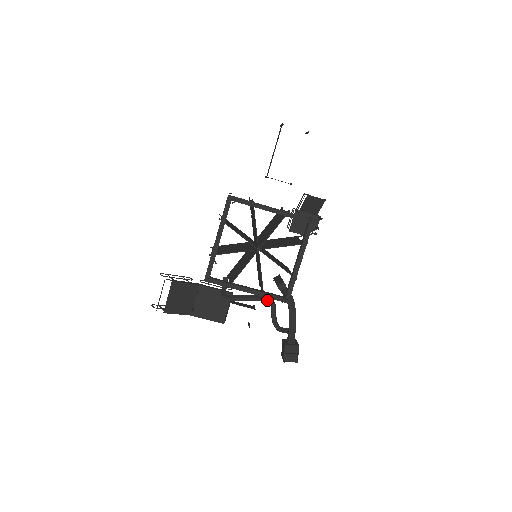
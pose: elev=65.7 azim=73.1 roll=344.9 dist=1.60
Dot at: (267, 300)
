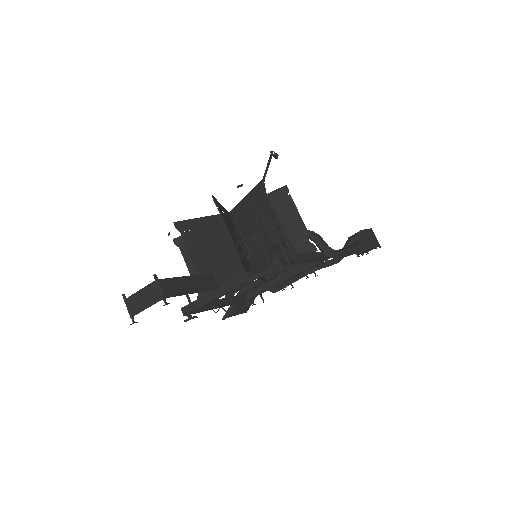
Dot at: occluded
